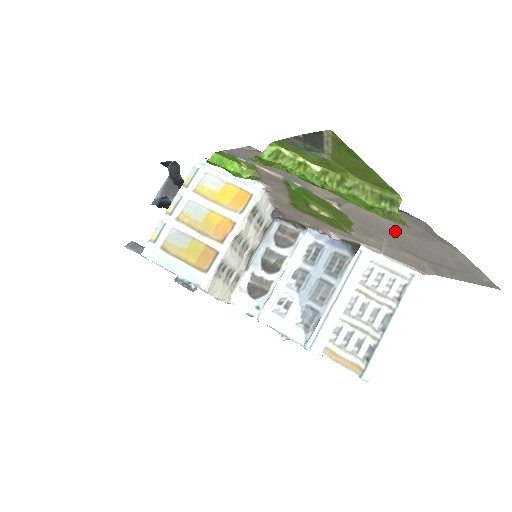
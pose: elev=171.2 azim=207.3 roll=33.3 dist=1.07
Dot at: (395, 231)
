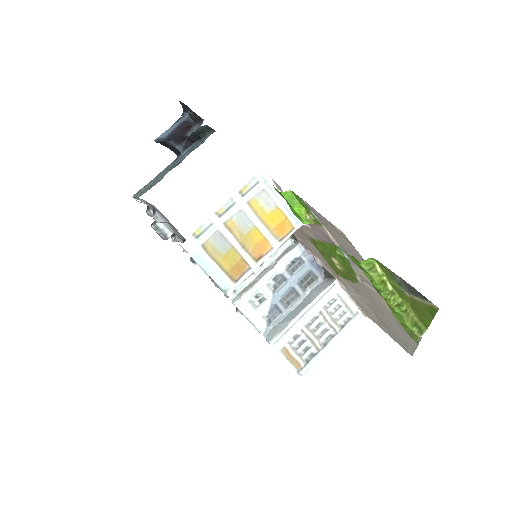
Dot at: (385, 311)
